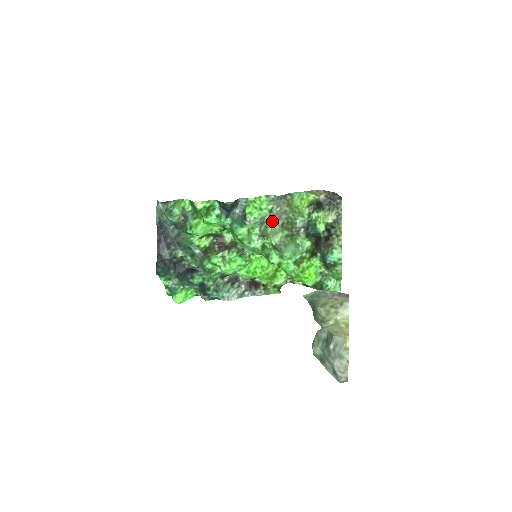
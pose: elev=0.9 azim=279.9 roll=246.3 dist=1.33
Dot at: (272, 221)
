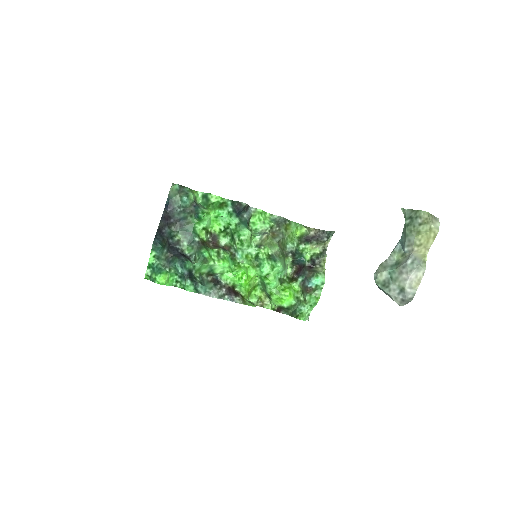
Dot at: (271, 236)
